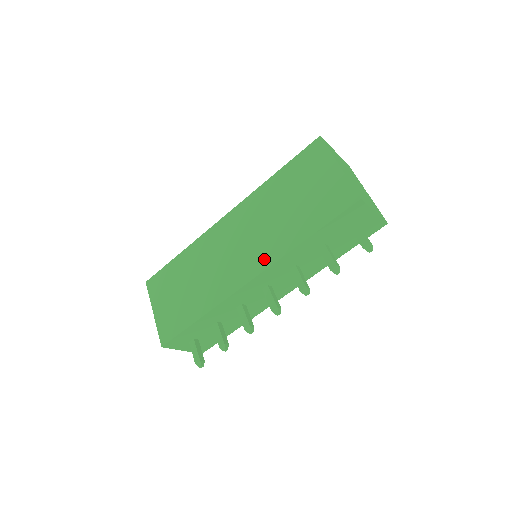
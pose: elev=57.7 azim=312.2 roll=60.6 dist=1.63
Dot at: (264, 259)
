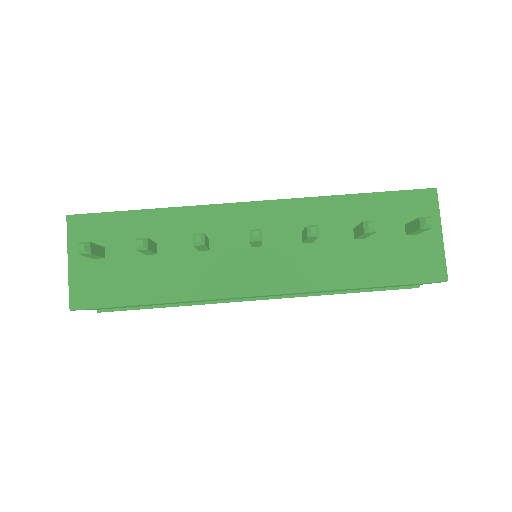
Dot at: occluded
